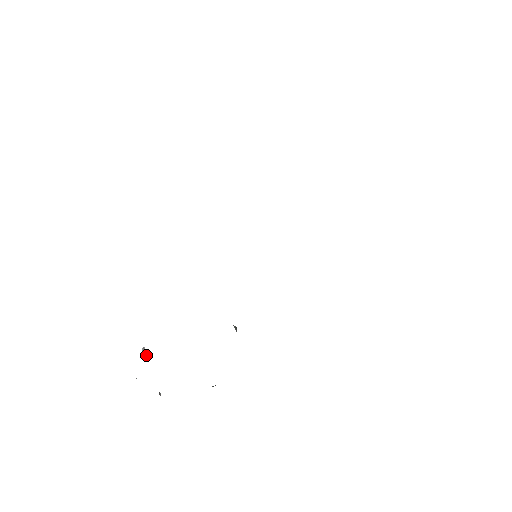
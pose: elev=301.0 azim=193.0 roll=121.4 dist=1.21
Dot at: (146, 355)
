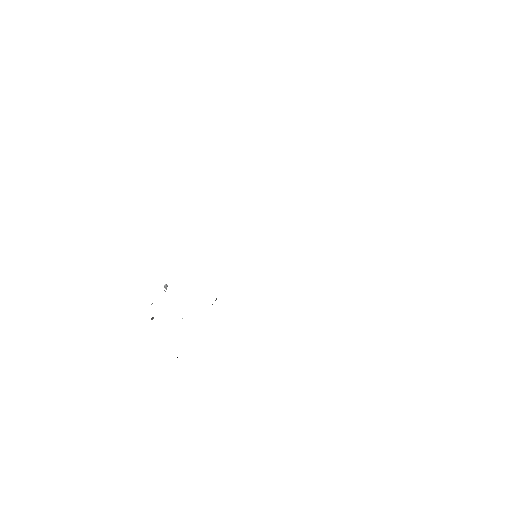
Dot at: (164, 290)
